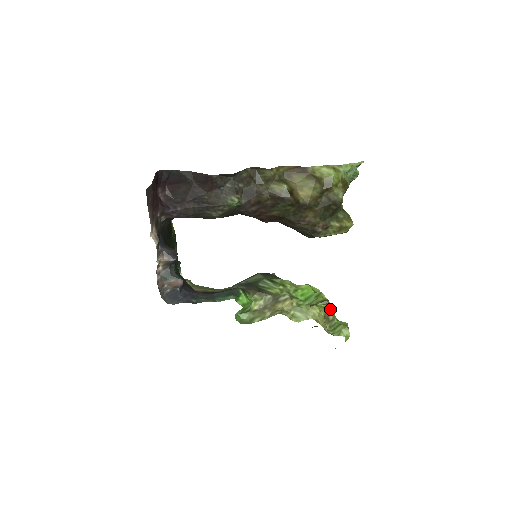
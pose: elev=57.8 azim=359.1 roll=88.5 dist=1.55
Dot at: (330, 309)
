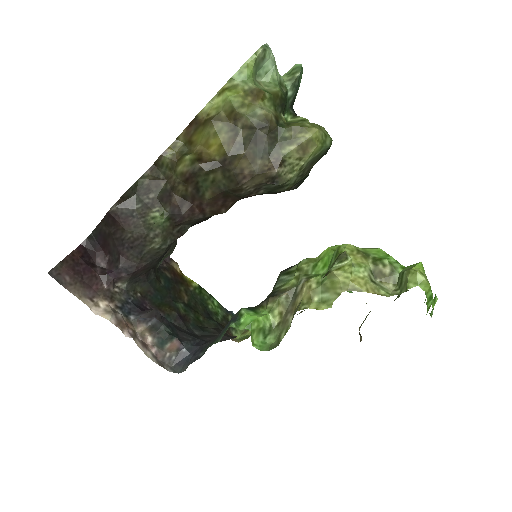
Dot at: (379, 259)
